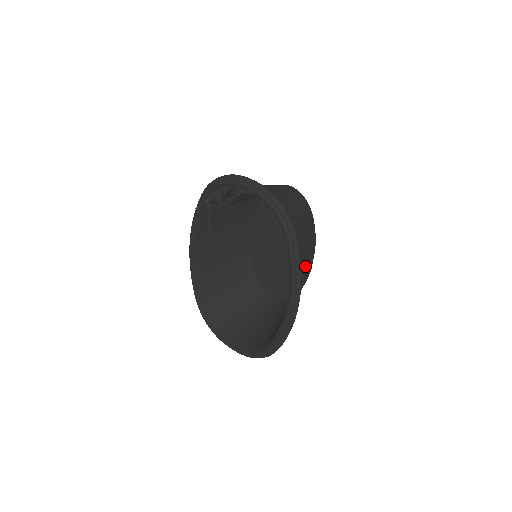
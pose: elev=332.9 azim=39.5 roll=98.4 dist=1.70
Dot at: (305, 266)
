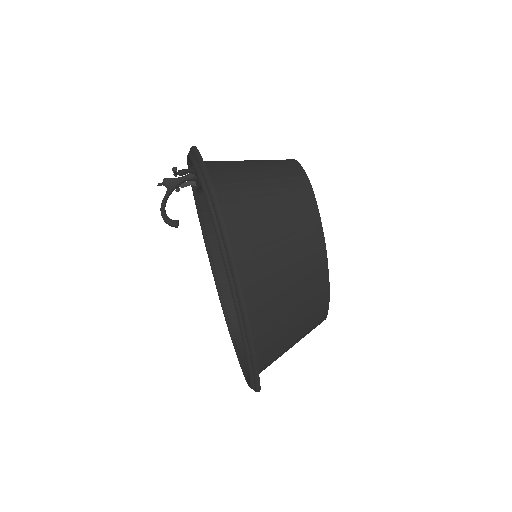
Dot at: (294, 276)
